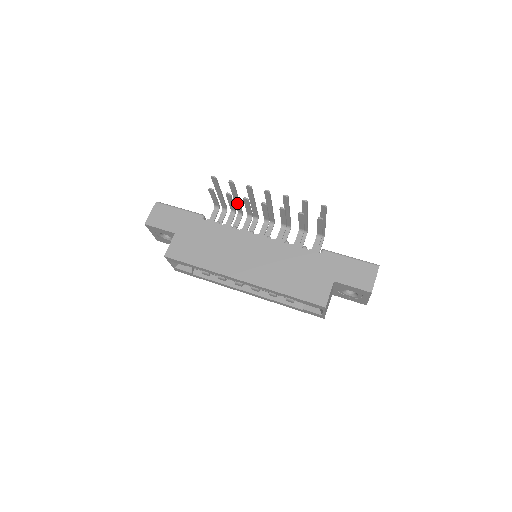
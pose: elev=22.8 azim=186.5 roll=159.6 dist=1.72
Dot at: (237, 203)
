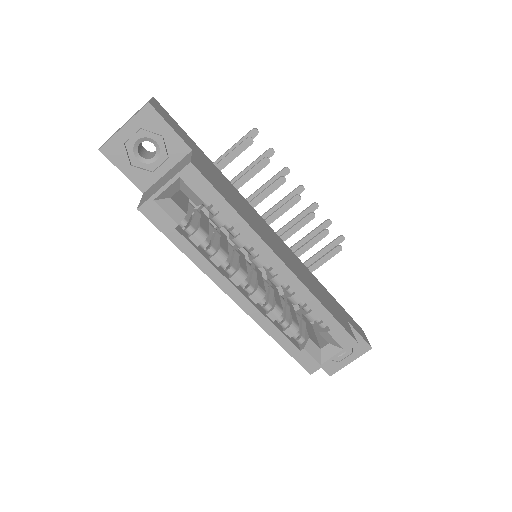
Dot at: occluded
